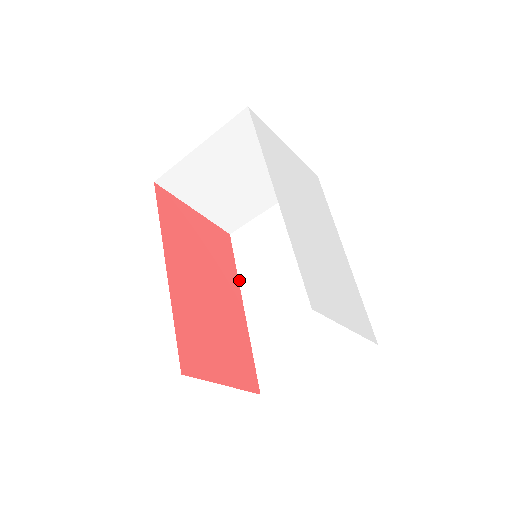
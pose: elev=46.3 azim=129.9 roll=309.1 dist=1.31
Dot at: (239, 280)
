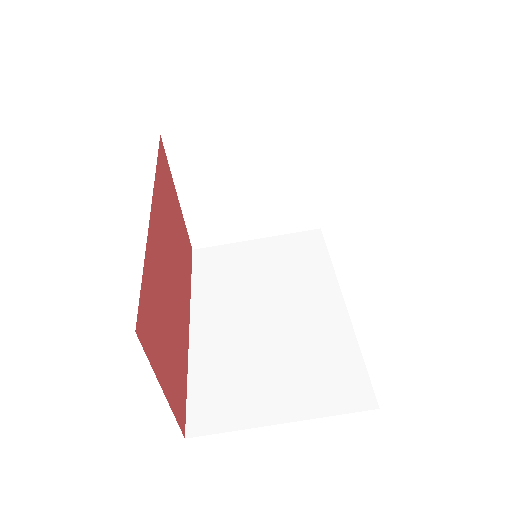
Dot at: (191, 296)
